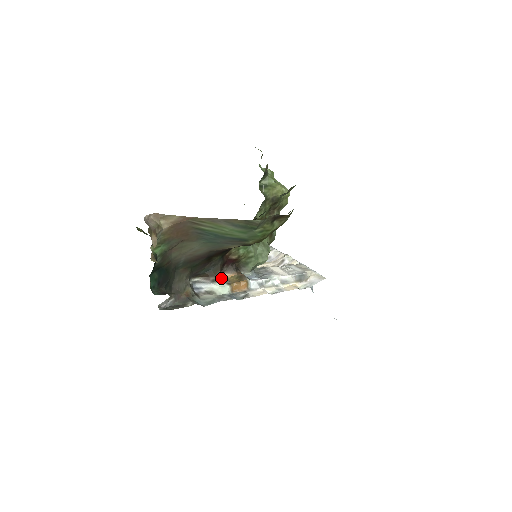
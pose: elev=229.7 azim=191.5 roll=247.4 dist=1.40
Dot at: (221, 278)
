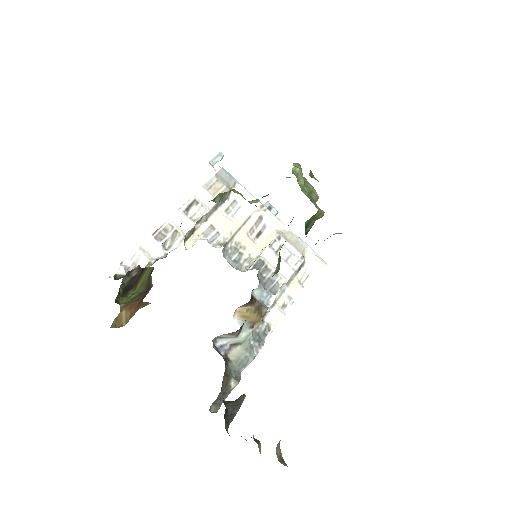
Dot at: (238, 317)
